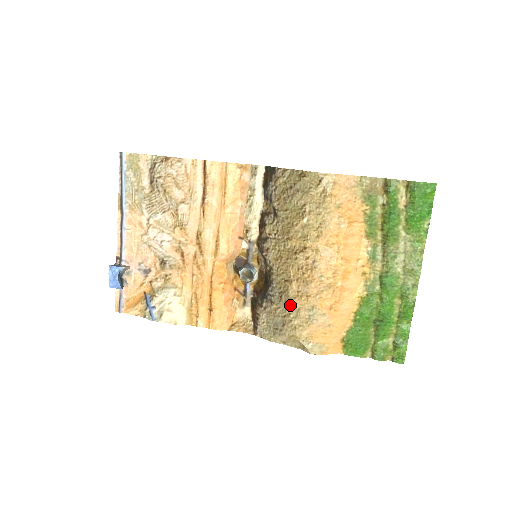
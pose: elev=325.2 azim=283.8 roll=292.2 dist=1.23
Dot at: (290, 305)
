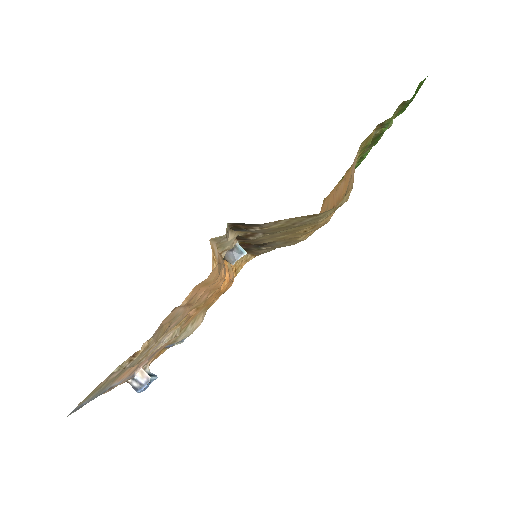
Dot at: occluded
